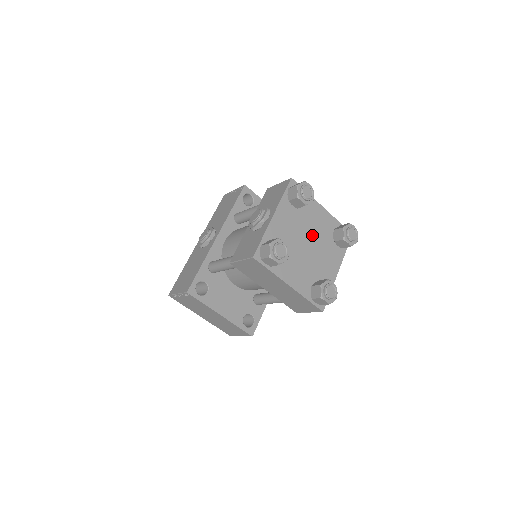
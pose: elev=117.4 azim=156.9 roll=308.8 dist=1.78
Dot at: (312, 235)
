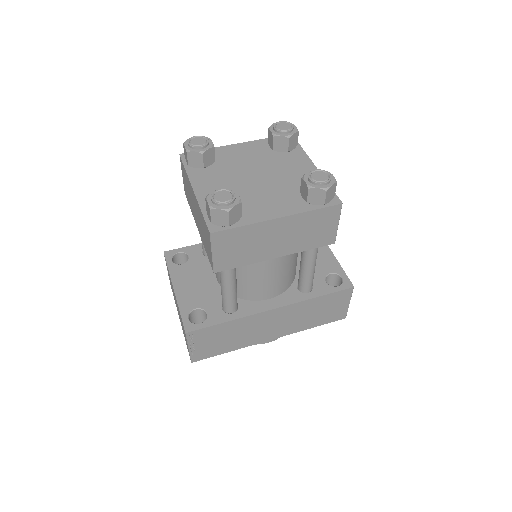
Dot at: (272, 175)
